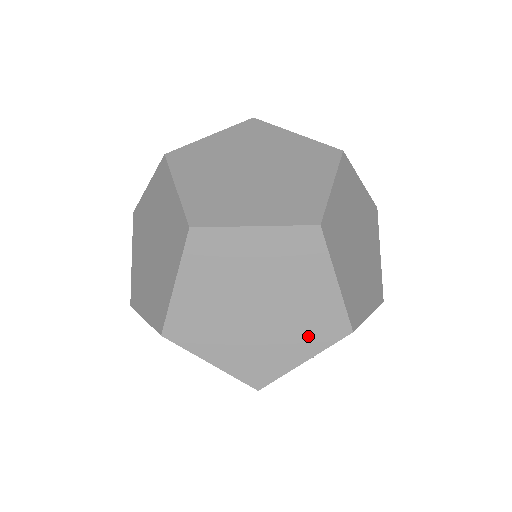
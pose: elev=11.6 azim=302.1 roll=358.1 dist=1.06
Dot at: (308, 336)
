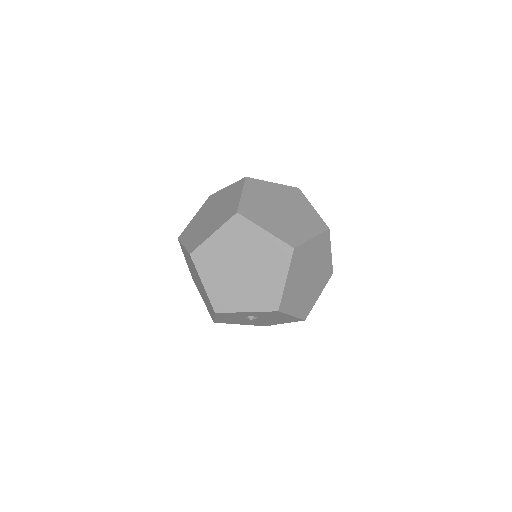
Dot at: (256, 299)
